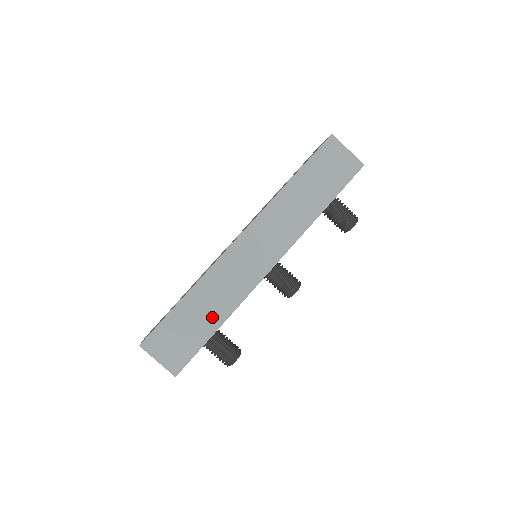
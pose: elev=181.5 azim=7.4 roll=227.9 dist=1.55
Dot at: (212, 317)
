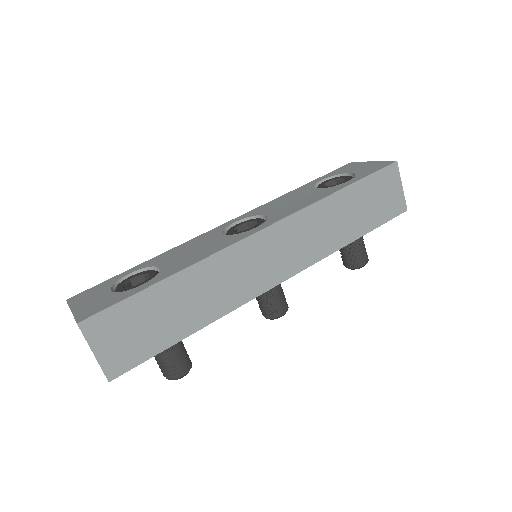
Dot at: (190, 317)
